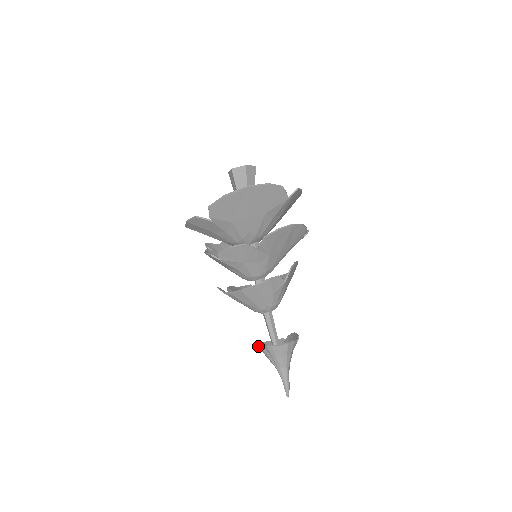
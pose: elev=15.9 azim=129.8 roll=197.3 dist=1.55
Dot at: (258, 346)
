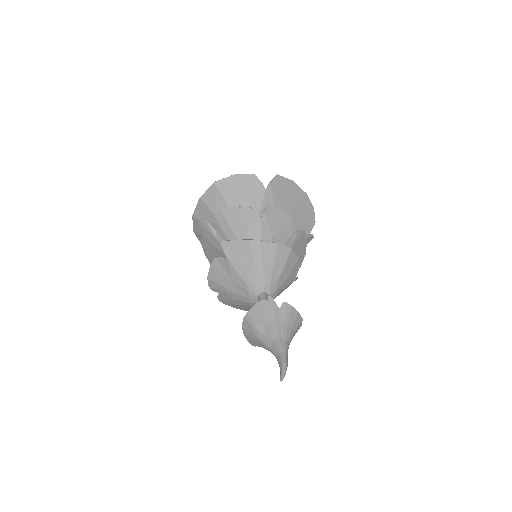
Dot at: (269, 303)
